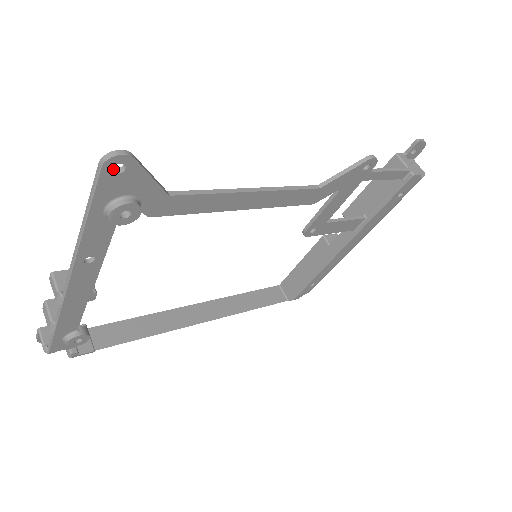
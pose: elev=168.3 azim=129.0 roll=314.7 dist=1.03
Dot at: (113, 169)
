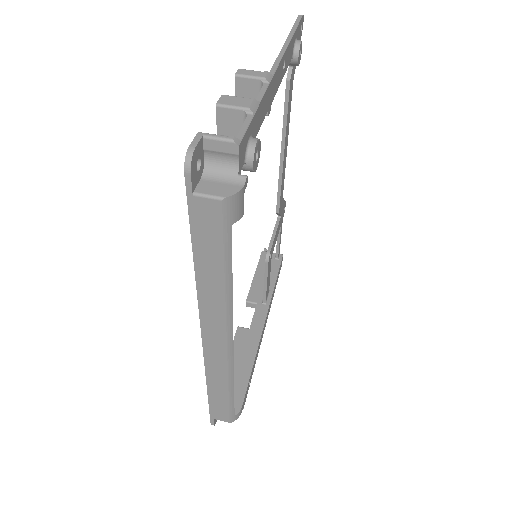
Dot at: occluded
